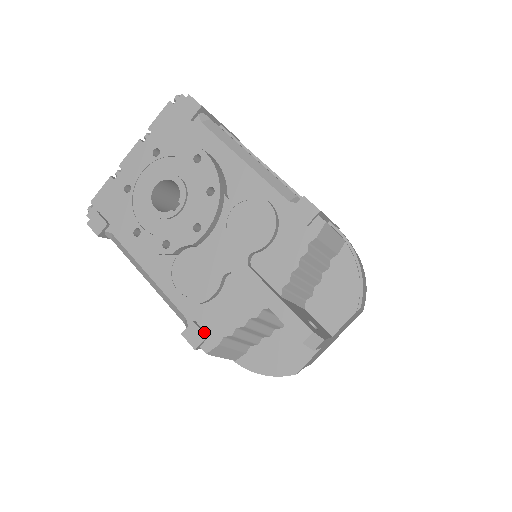
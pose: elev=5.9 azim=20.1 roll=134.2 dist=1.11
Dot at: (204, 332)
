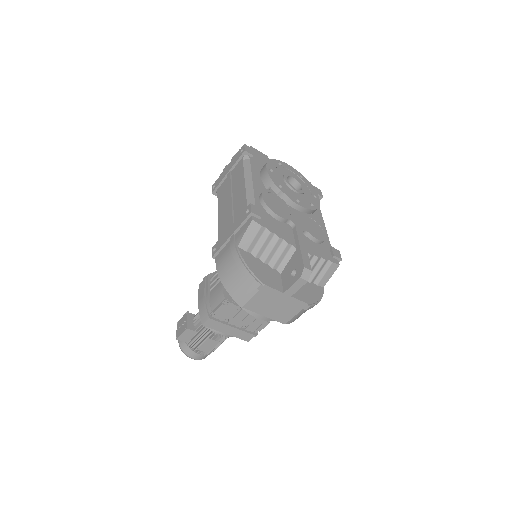
Dot at: (260, 216)
